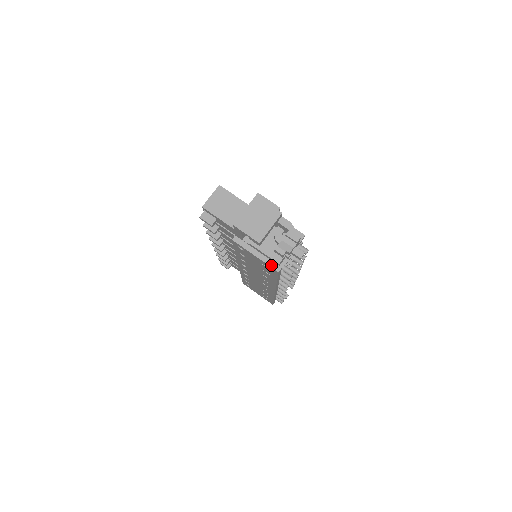
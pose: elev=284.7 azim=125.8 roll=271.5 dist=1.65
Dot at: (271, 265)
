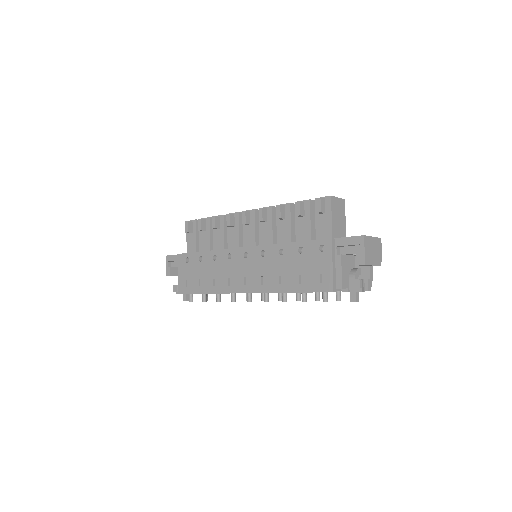
Dot at: (334, 282)
